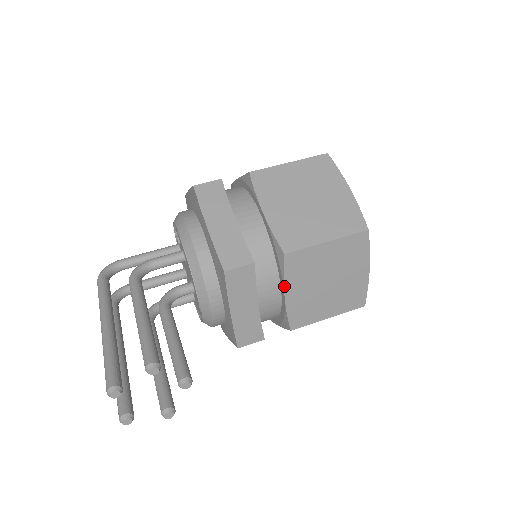
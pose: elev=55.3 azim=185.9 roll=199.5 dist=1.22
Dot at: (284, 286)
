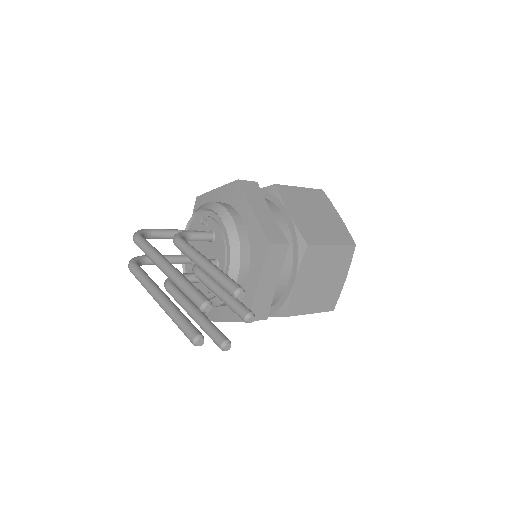
Dot at: (297, 273)
